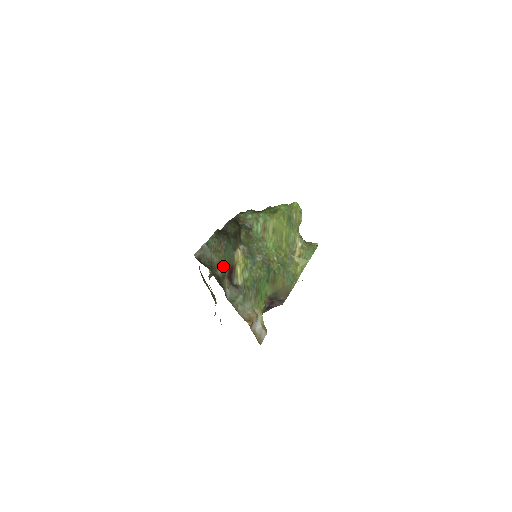
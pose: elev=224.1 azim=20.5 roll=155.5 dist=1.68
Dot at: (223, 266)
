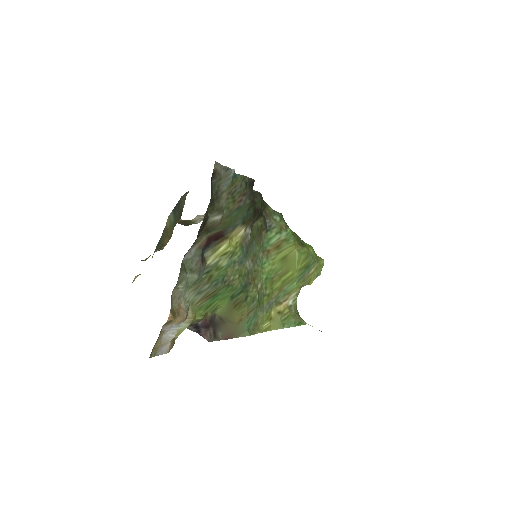
Dot at: (221, 219)
